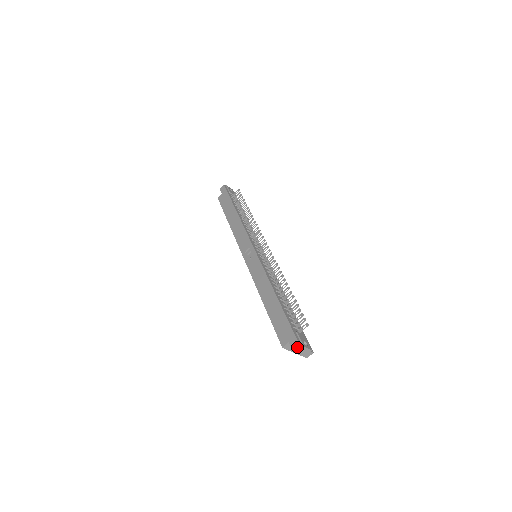
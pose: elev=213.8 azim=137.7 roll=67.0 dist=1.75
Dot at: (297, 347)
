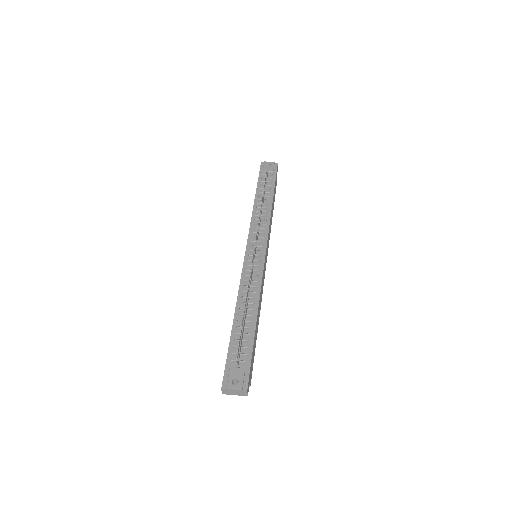
Dot at: (221, 389)
